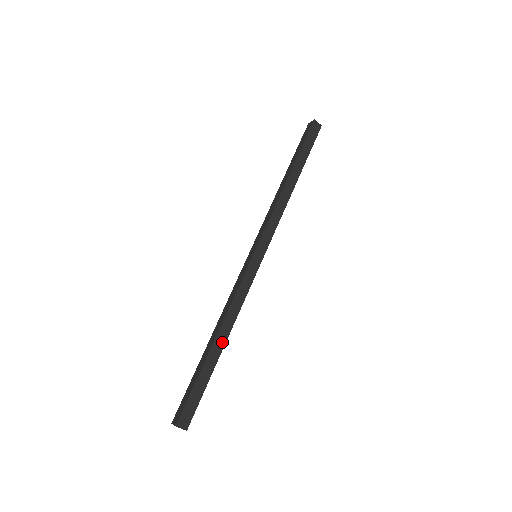
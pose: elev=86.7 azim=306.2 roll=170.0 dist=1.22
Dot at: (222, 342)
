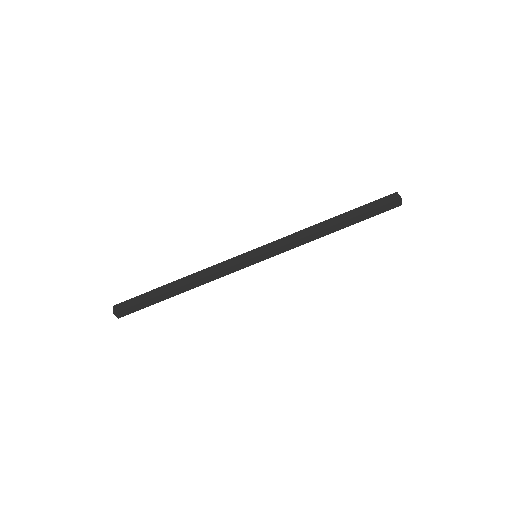
Dot at: (182, 291)
